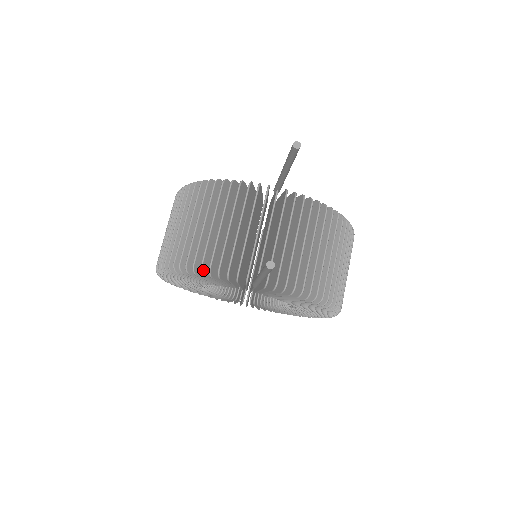
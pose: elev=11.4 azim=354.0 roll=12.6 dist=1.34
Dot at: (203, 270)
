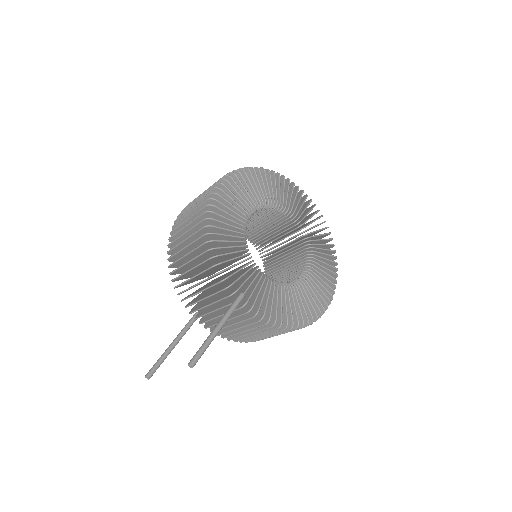
Dot at: (174, 281)
